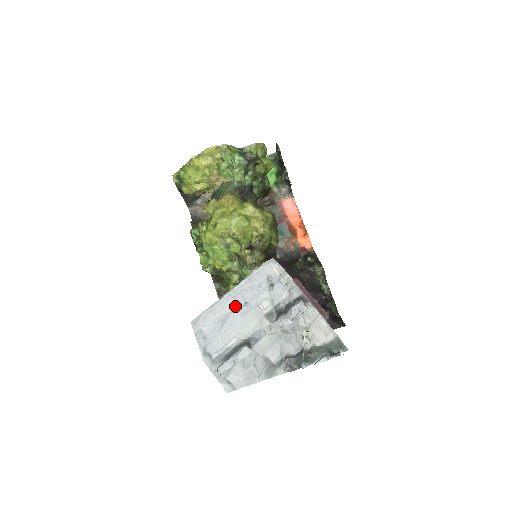
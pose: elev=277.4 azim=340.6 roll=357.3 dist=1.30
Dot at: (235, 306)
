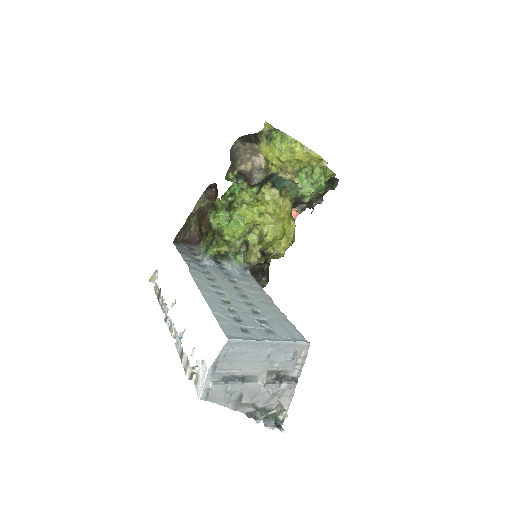
Dot at: (262, 352)
